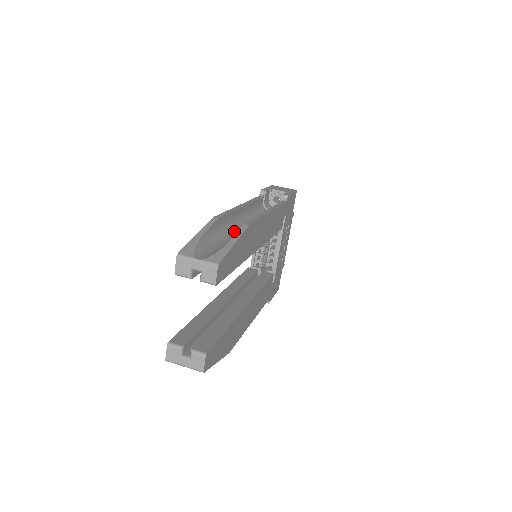
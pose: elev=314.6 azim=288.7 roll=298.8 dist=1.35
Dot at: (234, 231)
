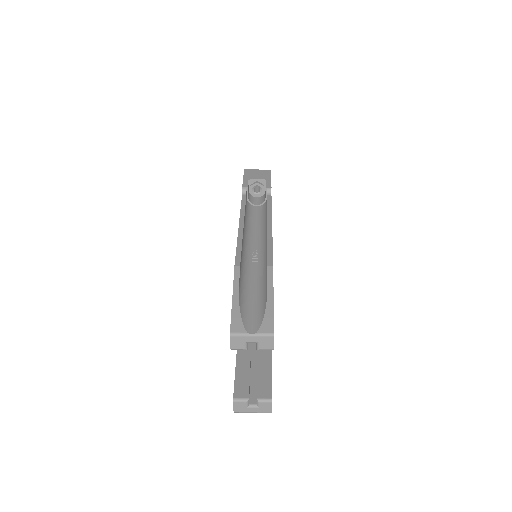
Dot at: (250, 263)
